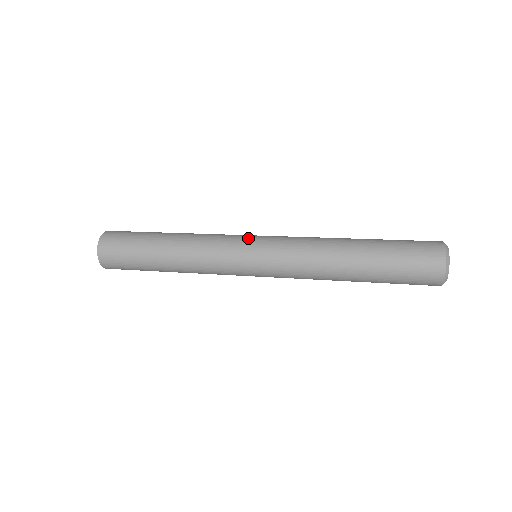
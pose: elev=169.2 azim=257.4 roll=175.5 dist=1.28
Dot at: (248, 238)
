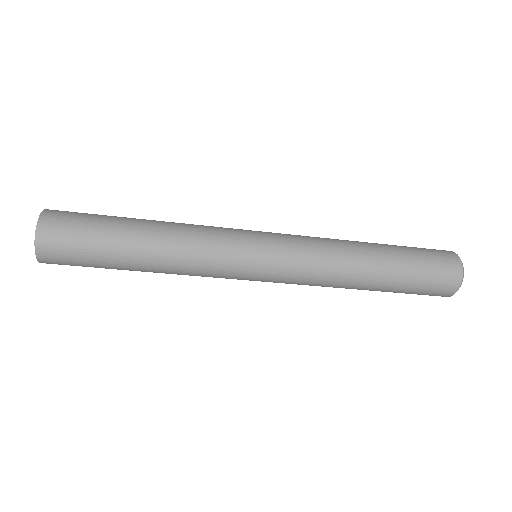
Dot at: (253, 233)
